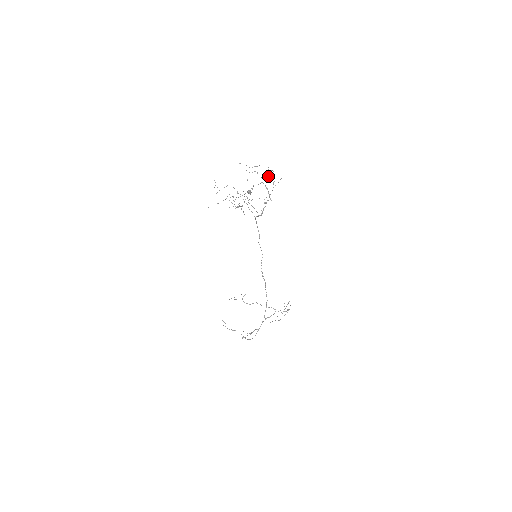
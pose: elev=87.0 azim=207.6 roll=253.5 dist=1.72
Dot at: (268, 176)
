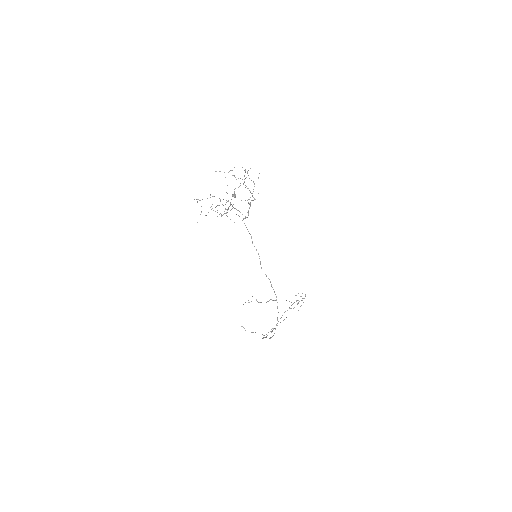
Dot at: occluded
